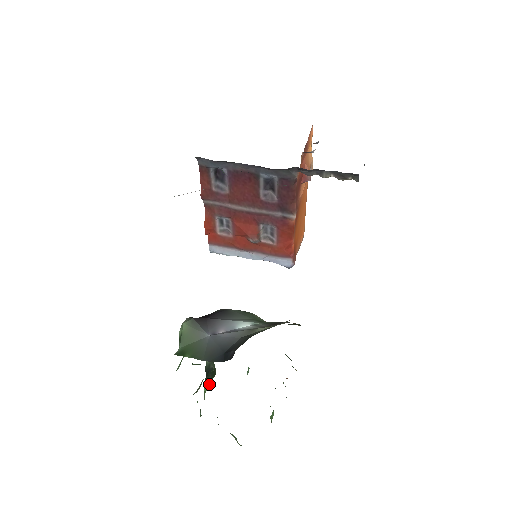
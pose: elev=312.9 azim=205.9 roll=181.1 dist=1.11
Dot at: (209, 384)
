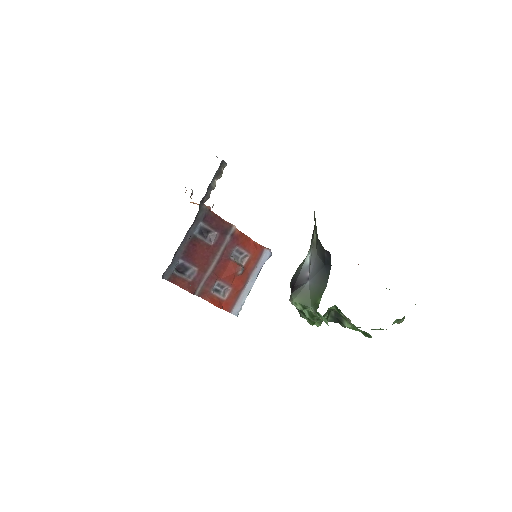
Dot at: occluded
